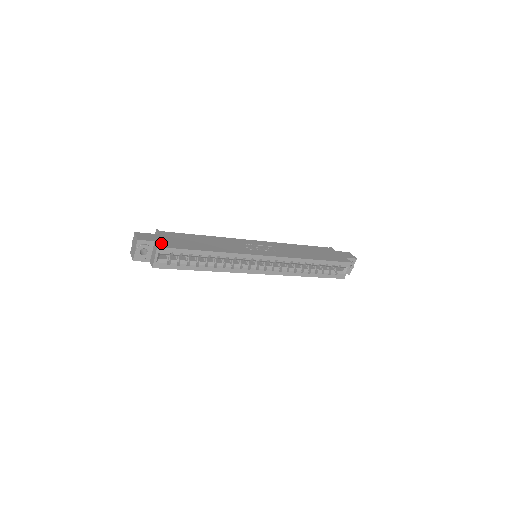
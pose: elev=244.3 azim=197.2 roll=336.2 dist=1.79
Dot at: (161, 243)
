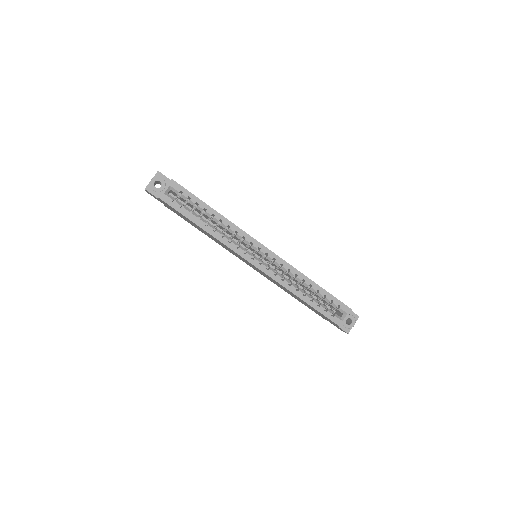
Dot at: occluded
